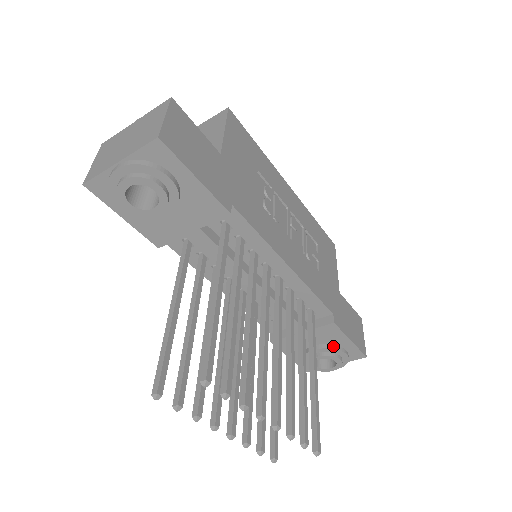
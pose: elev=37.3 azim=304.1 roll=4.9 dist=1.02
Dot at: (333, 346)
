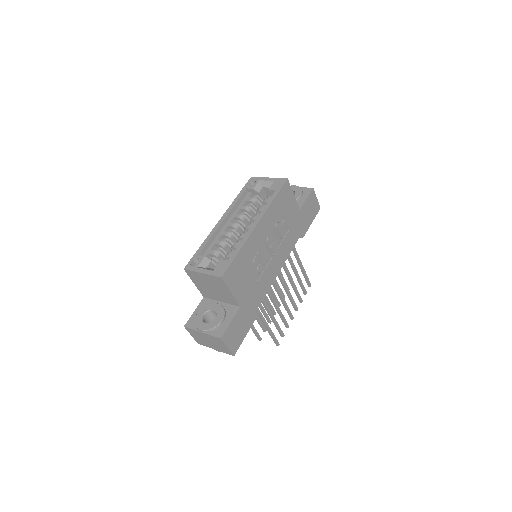
Dot at: occluded
